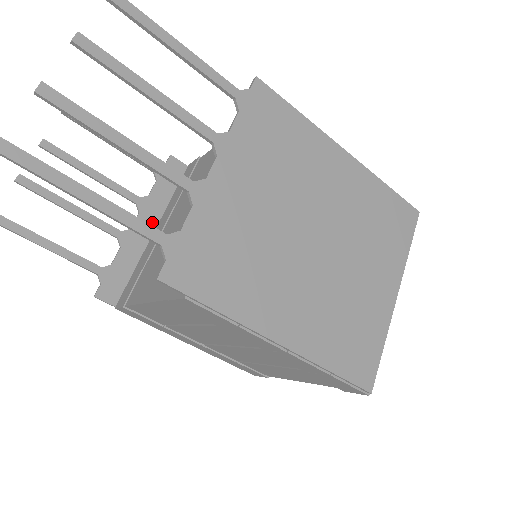
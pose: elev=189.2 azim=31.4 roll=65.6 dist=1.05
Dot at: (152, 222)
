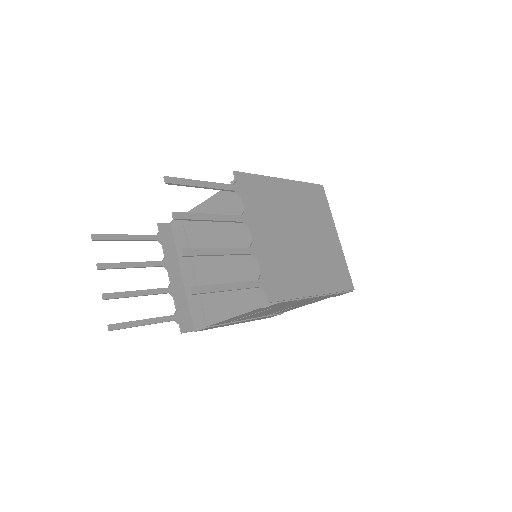
Dot at: (177, 271)
